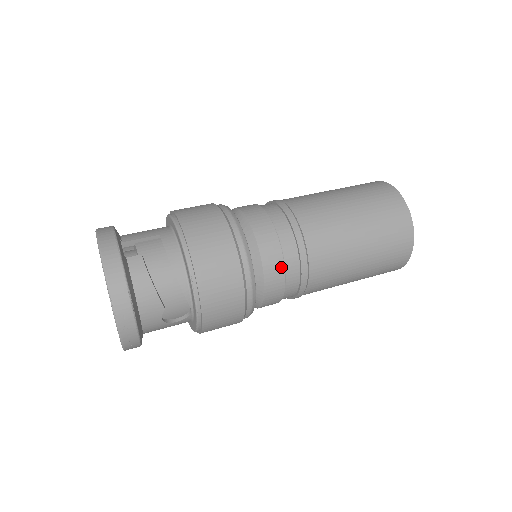
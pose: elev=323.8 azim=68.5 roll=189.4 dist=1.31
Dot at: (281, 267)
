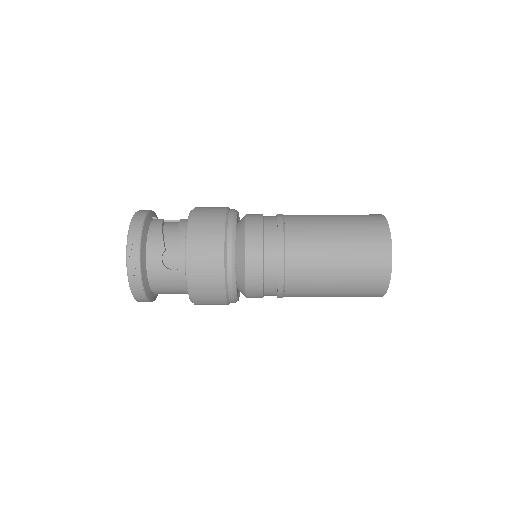
Dot at: (260, 235)
